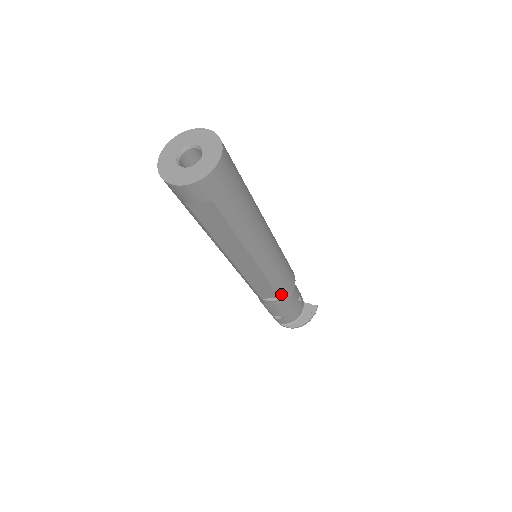
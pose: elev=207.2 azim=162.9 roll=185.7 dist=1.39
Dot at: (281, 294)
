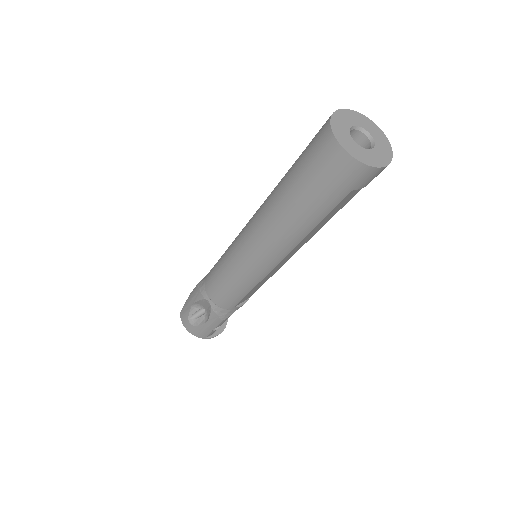
Dot at: occluded
